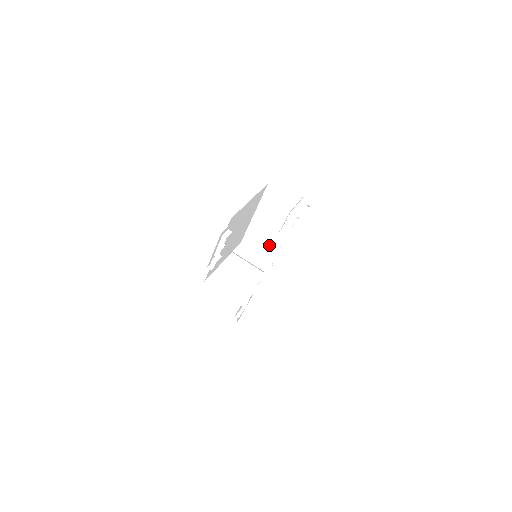
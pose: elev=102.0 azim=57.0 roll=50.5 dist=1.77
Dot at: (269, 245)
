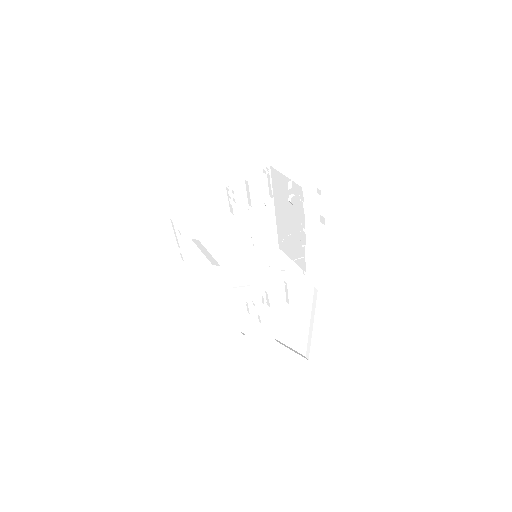
Dot at: (296, 248)
